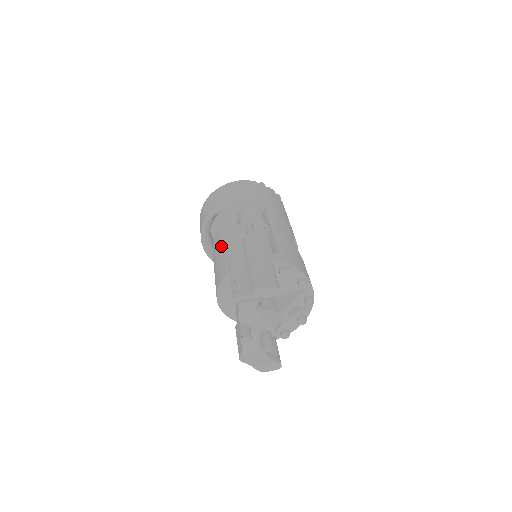
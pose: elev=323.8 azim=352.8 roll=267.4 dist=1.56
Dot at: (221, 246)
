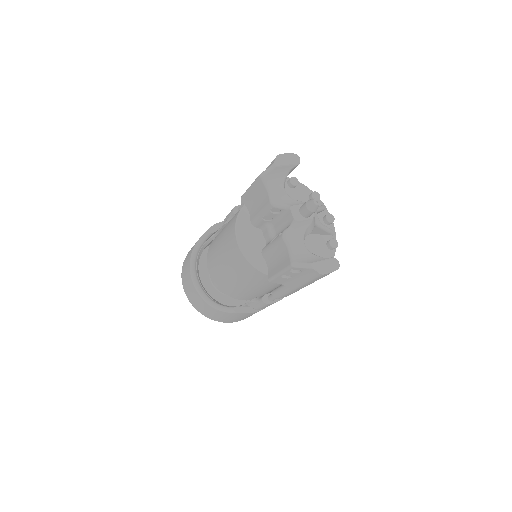
Dot at: (220, 233)
